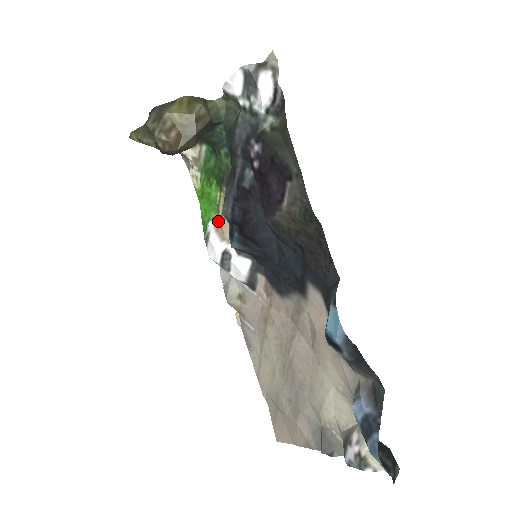
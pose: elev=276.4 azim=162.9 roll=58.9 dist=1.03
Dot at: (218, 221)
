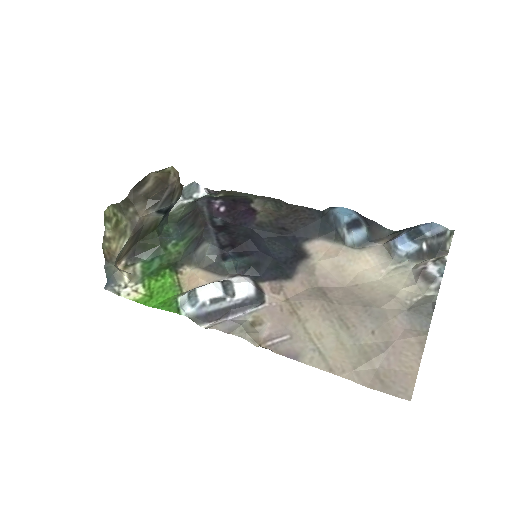
Dot at: (188, 291)
